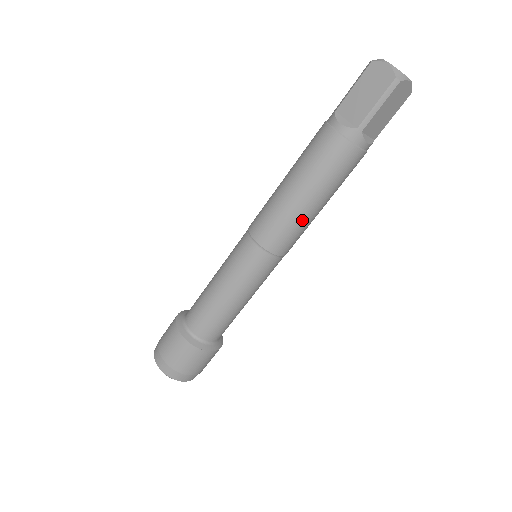
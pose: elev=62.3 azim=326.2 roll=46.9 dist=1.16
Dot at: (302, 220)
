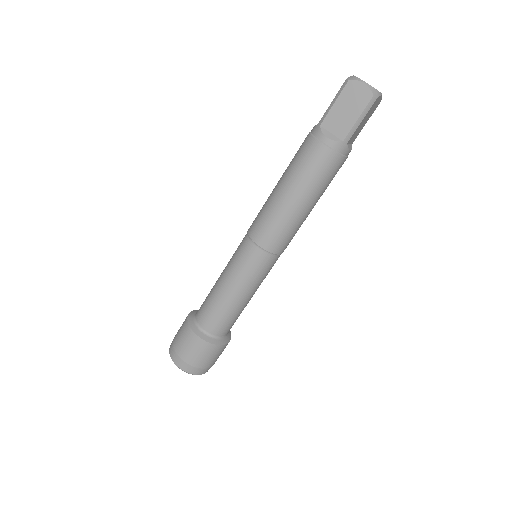
Dot at: (299, 222)
